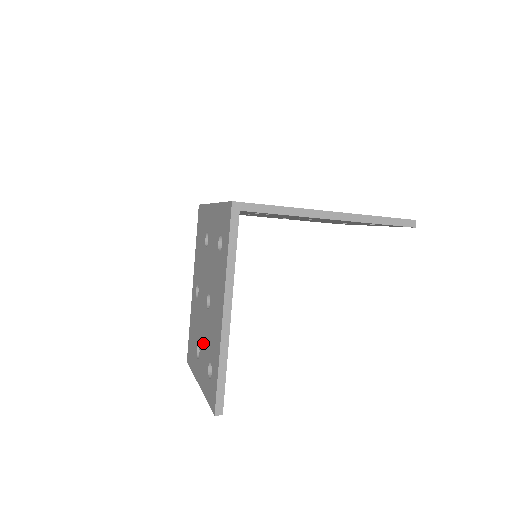
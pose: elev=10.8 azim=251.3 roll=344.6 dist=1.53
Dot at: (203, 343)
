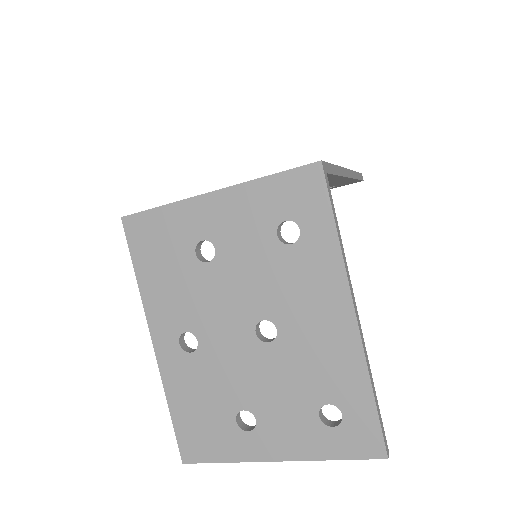
Dot at: (271, 396)
